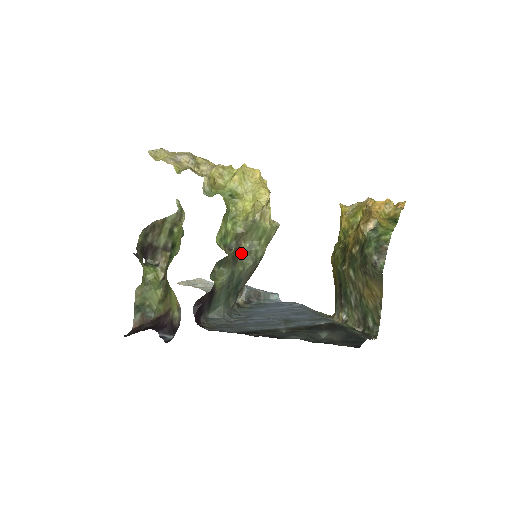
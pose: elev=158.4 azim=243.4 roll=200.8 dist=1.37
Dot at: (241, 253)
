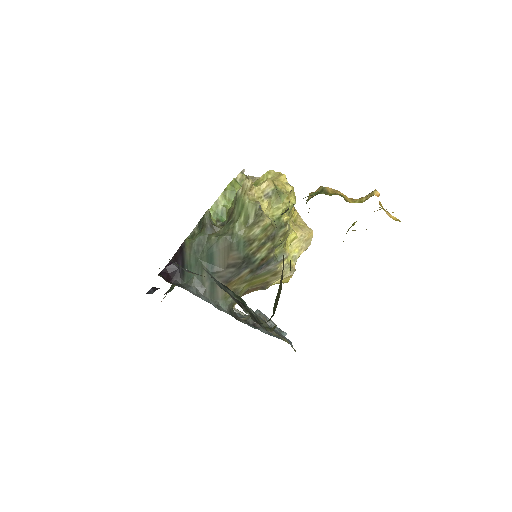
Dot at: (223, 227)
